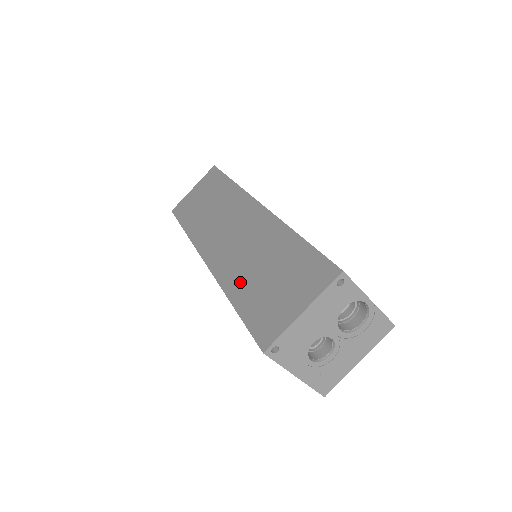
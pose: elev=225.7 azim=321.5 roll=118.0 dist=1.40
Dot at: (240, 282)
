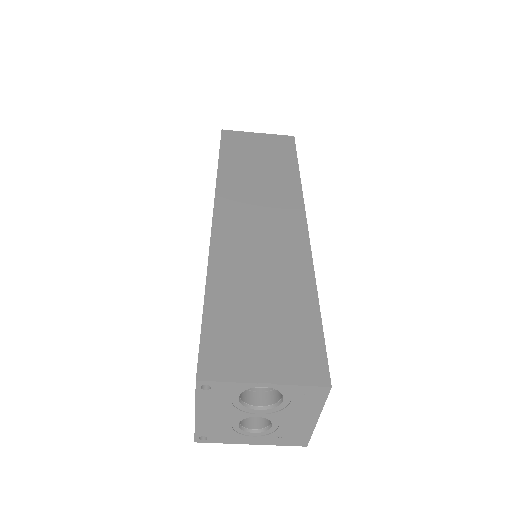
Dot at: occluded
